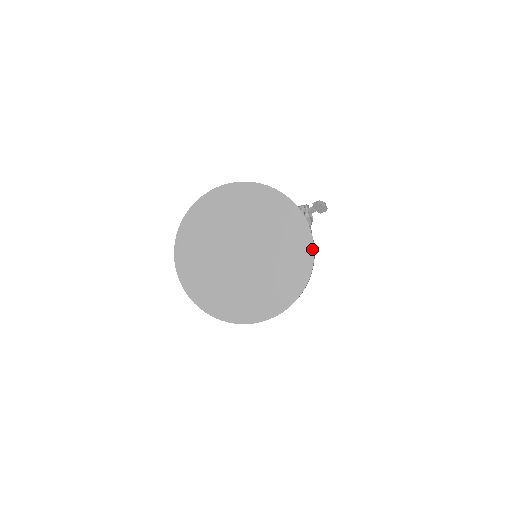
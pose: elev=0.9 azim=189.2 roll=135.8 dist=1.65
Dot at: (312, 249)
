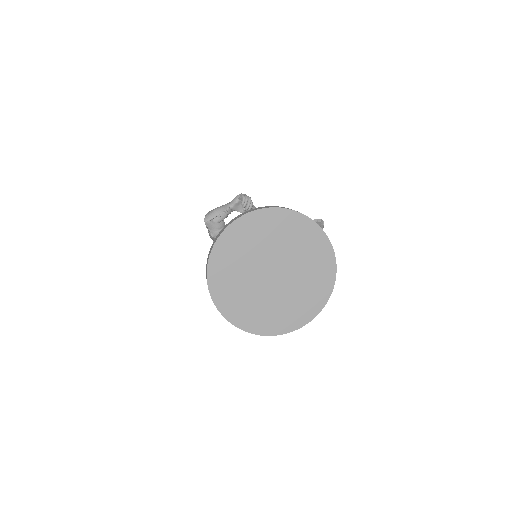
Dot at: (332, 287)
